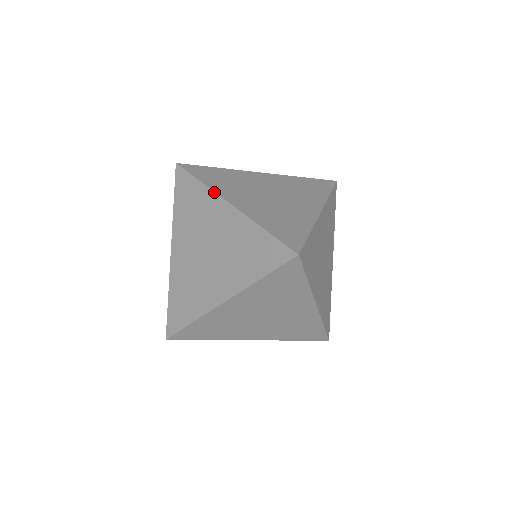
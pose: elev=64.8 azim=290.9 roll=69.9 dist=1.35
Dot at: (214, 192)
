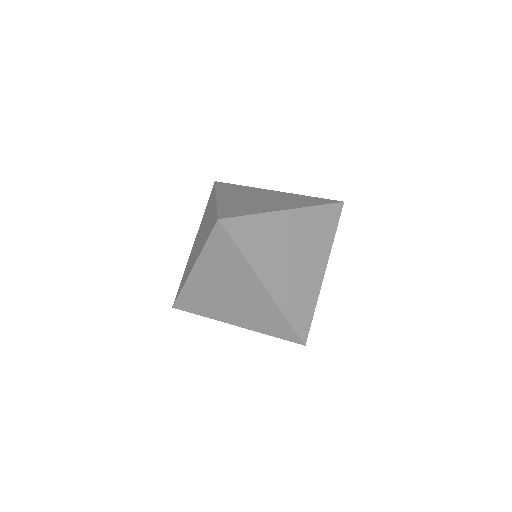
Dot at: occluded
